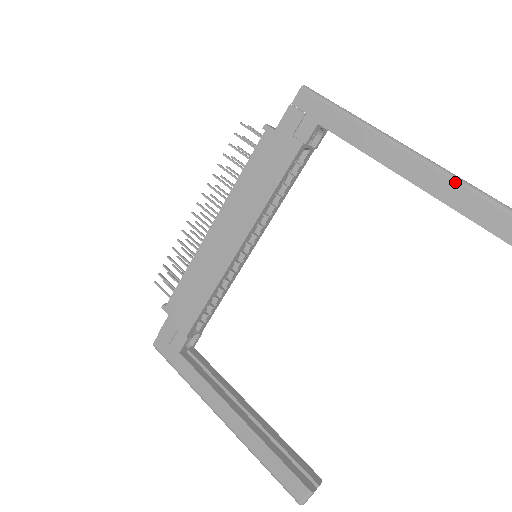
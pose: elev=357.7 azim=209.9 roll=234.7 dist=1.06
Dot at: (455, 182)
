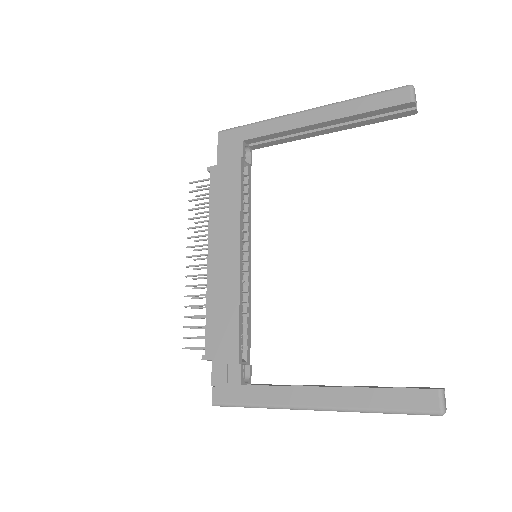
Dot at: (348, 102)
